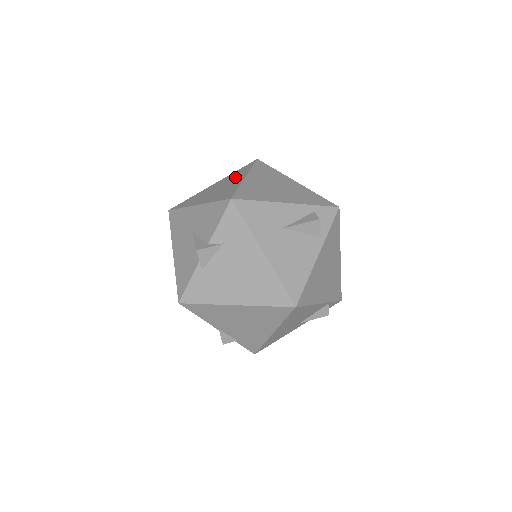
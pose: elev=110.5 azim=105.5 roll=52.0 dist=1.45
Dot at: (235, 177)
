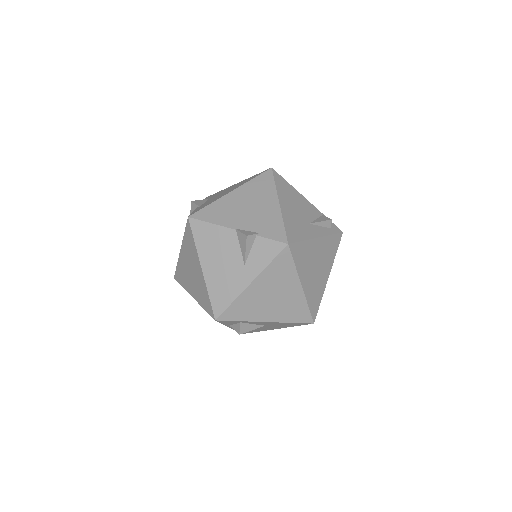
Dot at: occluded
